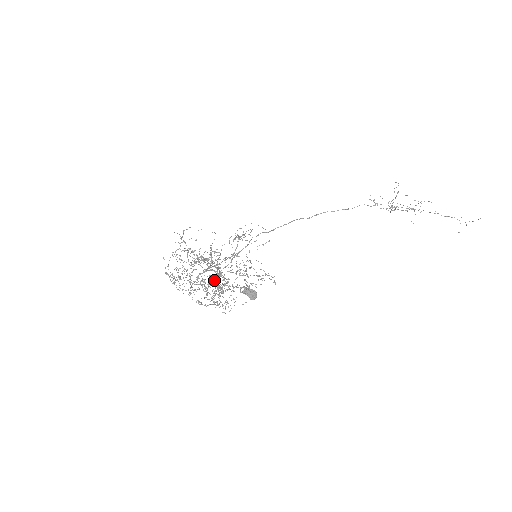
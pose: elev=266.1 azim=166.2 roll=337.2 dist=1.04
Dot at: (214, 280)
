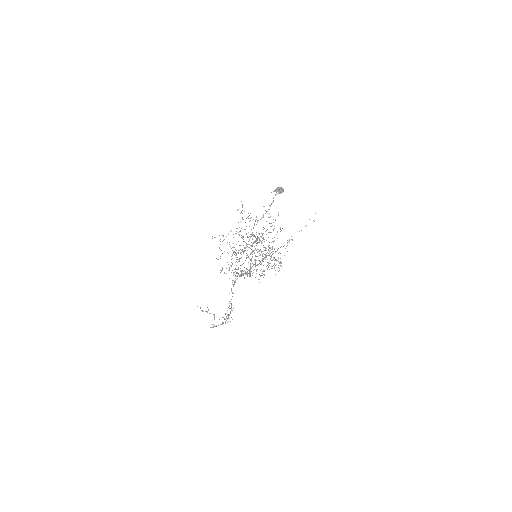
Dot at: occluded
